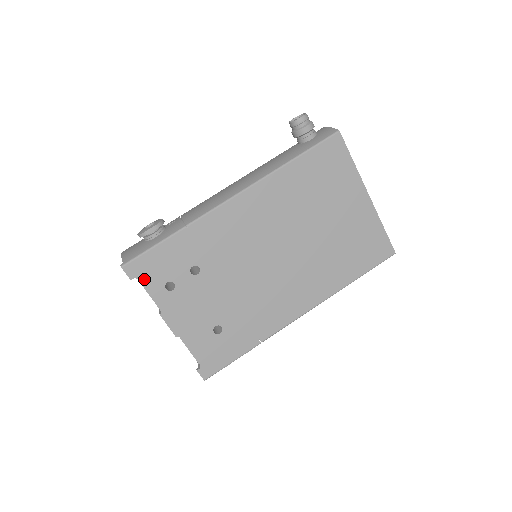
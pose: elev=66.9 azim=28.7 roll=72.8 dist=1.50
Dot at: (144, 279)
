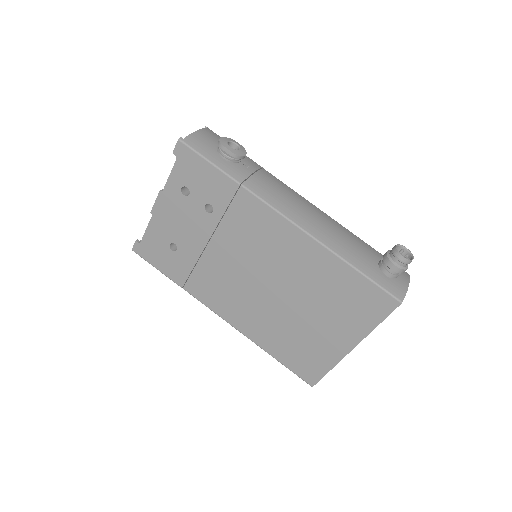
Dot at: (179, 165)
